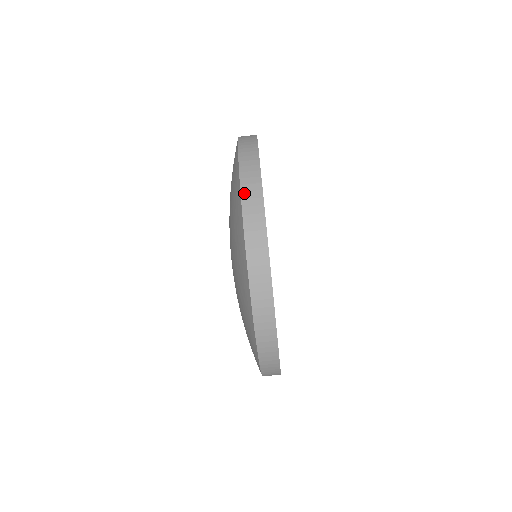
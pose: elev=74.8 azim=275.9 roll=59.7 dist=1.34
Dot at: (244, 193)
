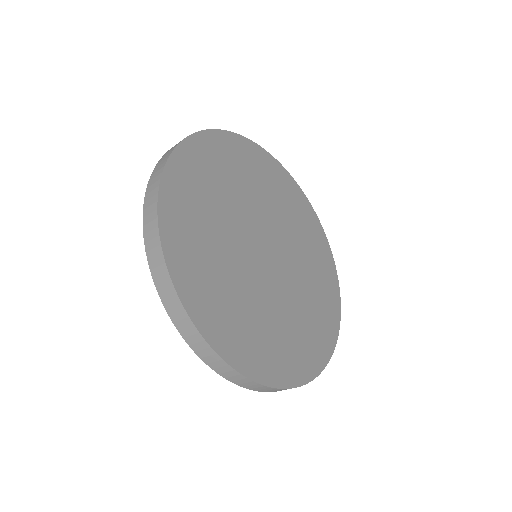
Dot at: occluded
